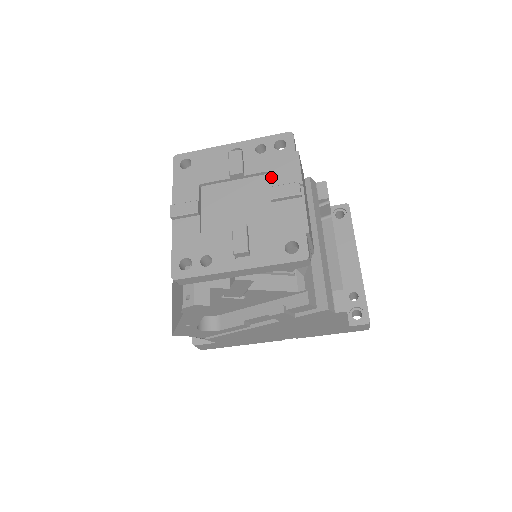
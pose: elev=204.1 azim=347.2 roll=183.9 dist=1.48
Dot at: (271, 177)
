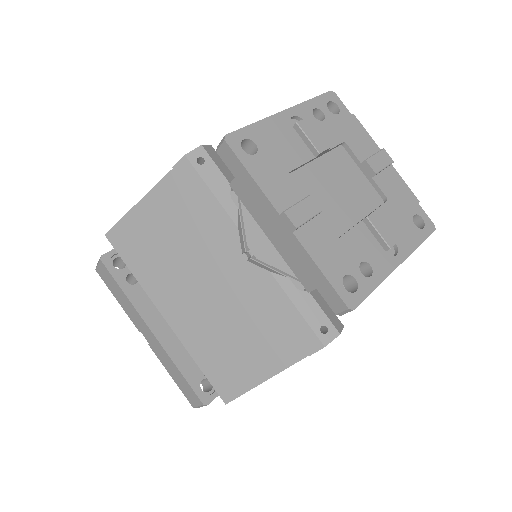
Dot at: (352, 148)
